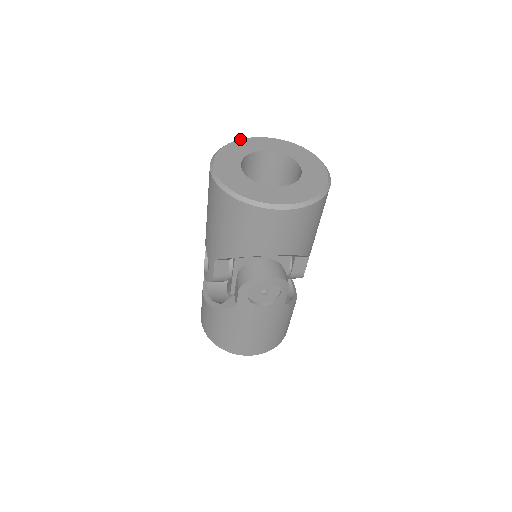
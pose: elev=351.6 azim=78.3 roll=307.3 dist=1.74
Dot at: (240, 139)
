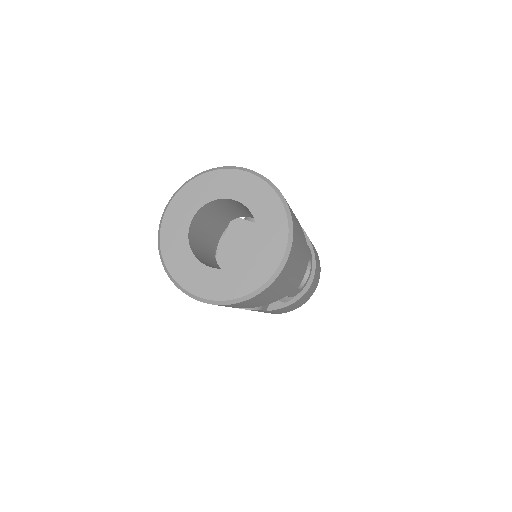
Dot at: (219, 169)
